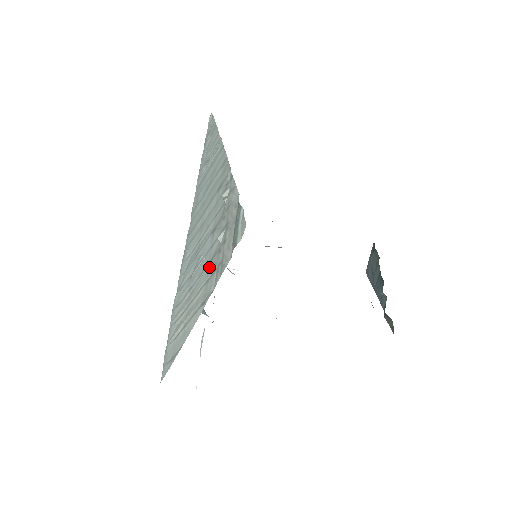
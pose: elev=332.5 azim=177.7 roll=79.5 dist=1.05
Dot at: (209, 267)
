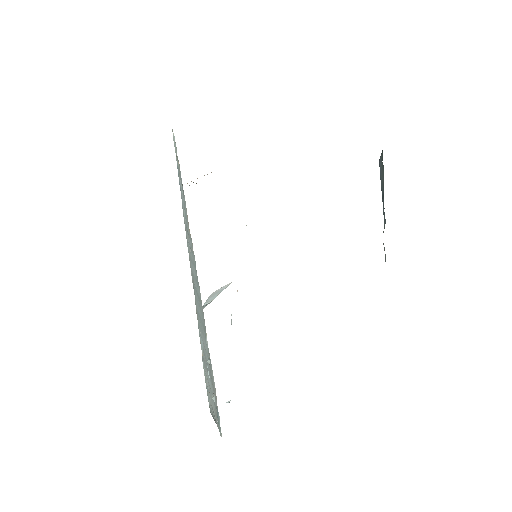
Dot at: (213, 400)
